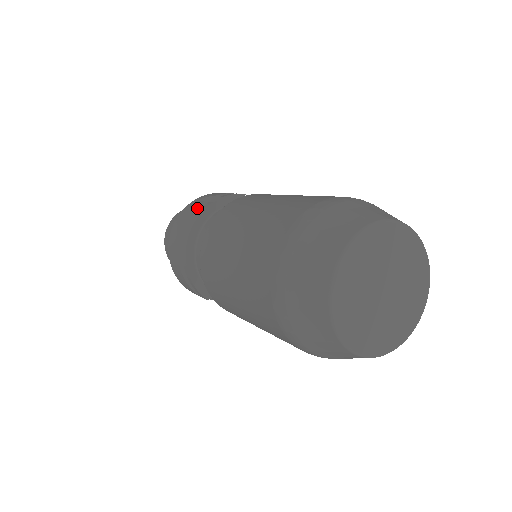
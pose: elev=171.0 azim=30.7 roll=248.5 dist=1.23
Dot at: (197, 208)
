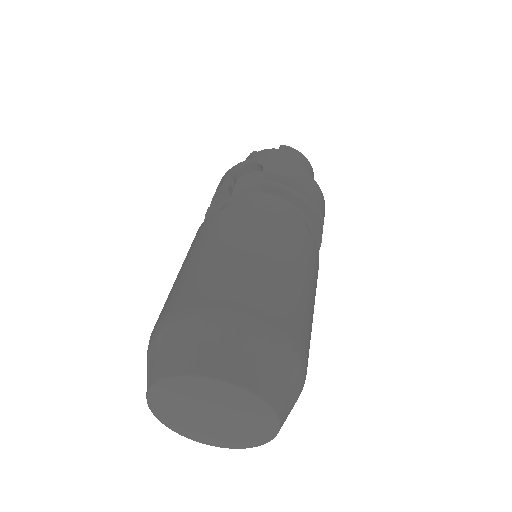
Dot at: occluded
